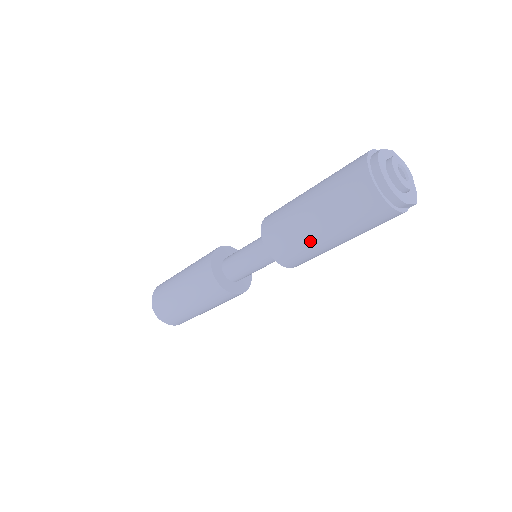
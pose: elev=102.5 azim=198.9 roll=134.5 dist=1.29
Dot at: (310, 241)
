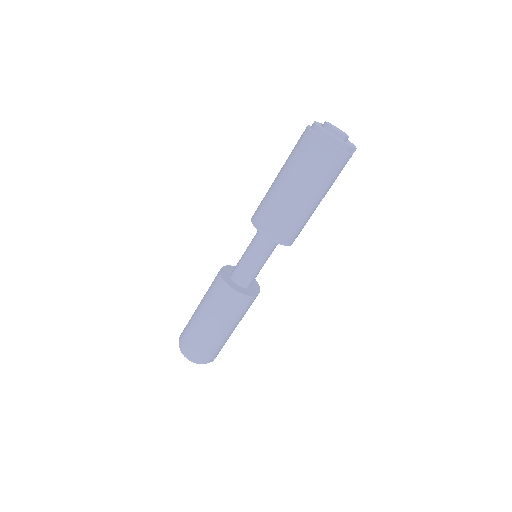
Dot at: (292, 208)
